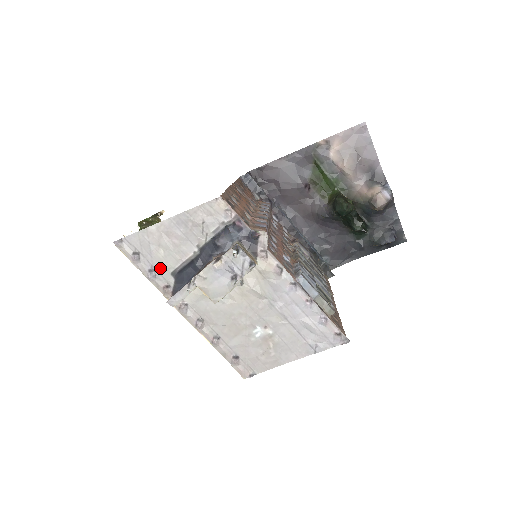
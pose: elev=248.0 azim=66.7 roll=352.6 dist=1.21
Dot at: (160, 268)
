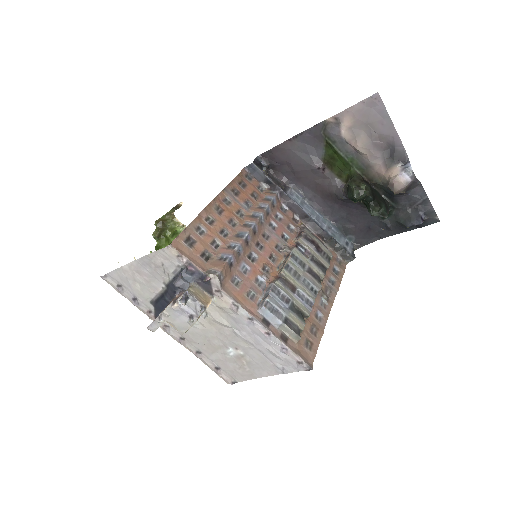
Dot at: (141, 297)
